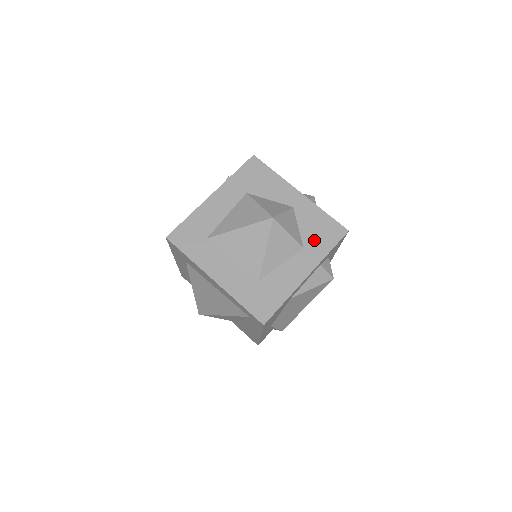
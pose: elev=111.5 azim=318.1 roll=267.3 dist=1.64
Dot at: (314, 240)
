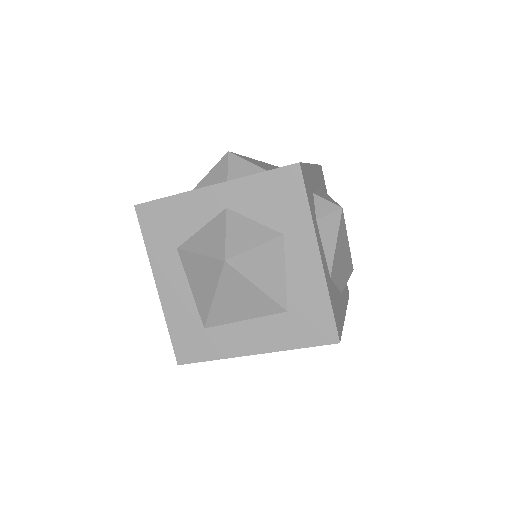
Dot at: (282, 215)
